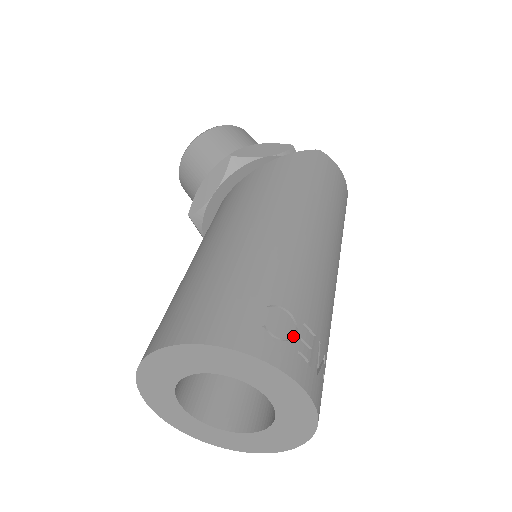
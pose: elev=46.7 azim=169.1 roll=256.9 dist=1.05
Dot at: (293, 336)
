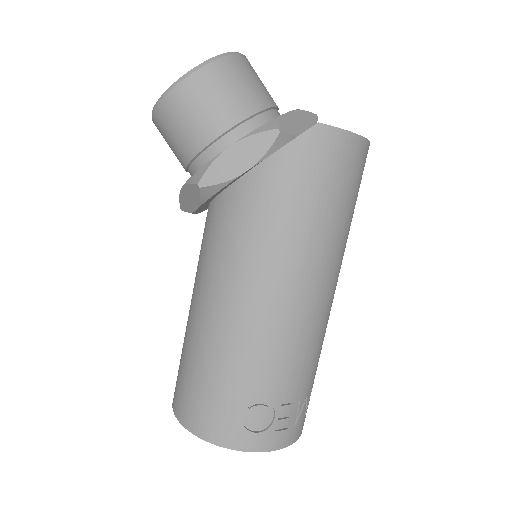
Dot at: (271, 418)
